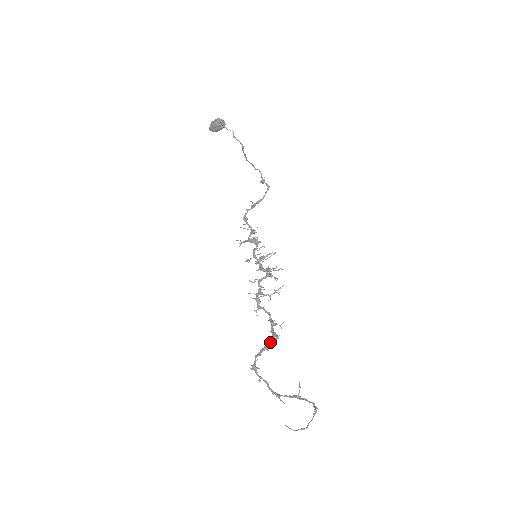
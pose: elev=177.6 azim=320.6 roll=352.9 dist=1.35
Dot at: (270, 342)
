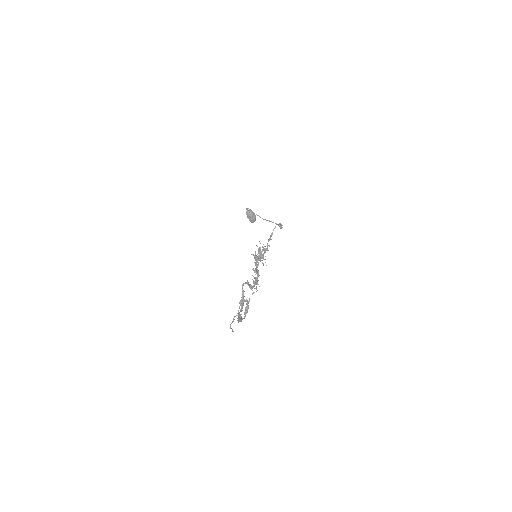
Dot at: (242, 289)
